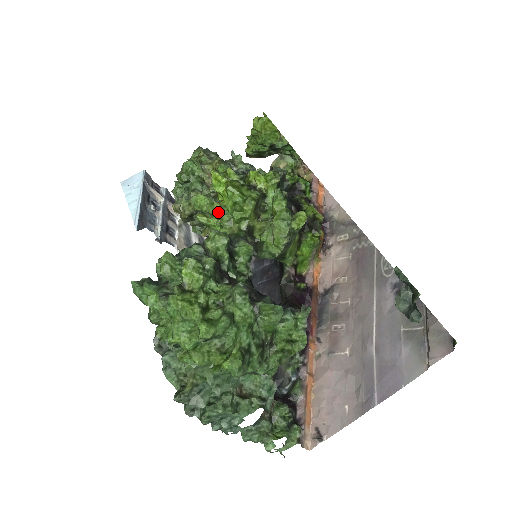
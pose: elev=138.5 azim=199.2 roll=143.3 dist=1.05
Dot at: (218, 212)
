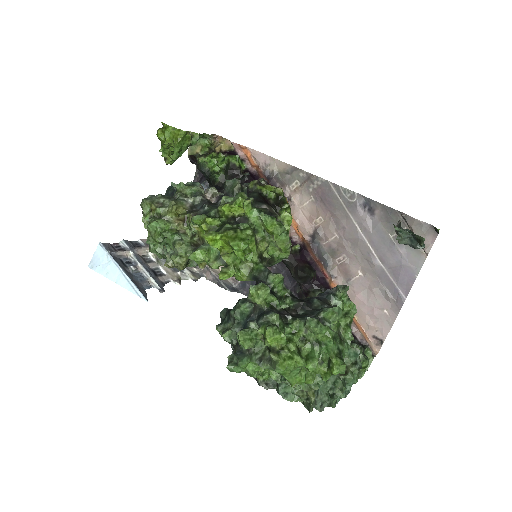
Dot at: (231, 263)
